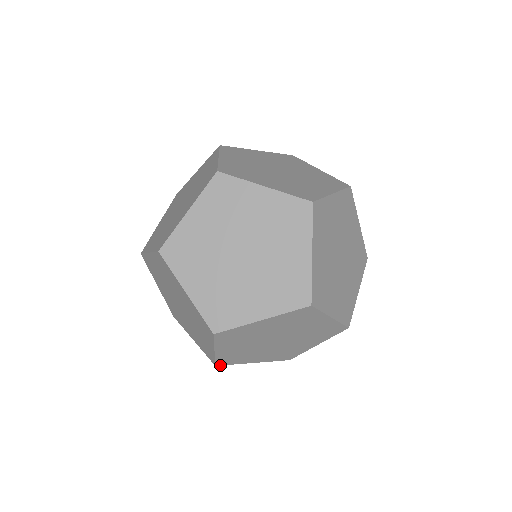
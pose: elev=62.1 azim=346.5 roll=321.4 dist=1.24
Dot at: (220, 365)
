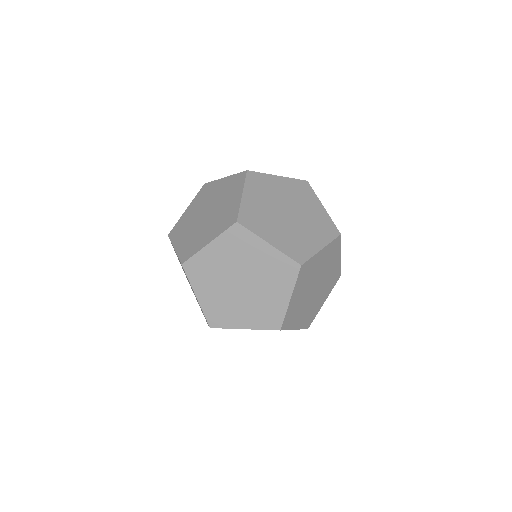
Dot at: occluded
